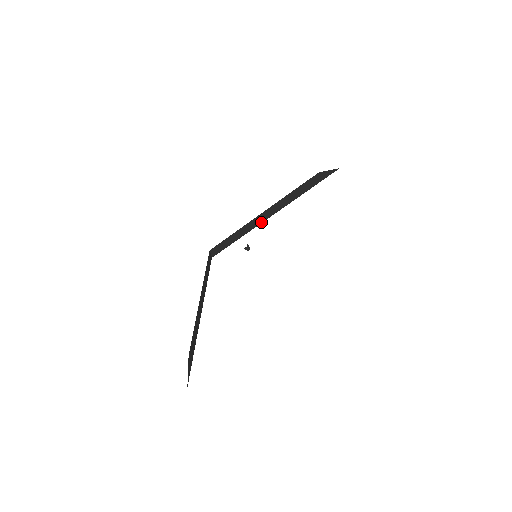
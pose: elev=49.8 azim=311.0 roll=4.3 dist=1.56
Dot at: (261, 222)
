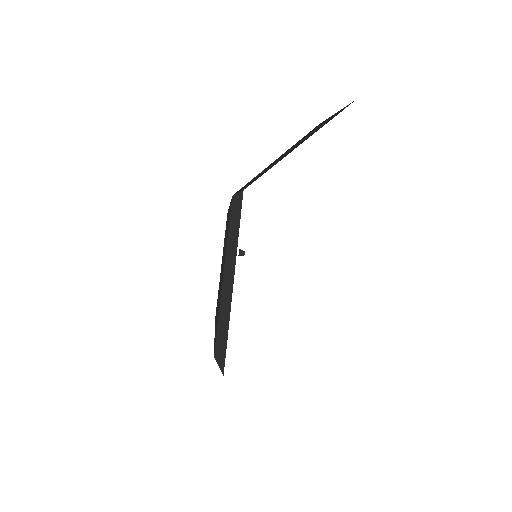
Dot at: (231, 291)
